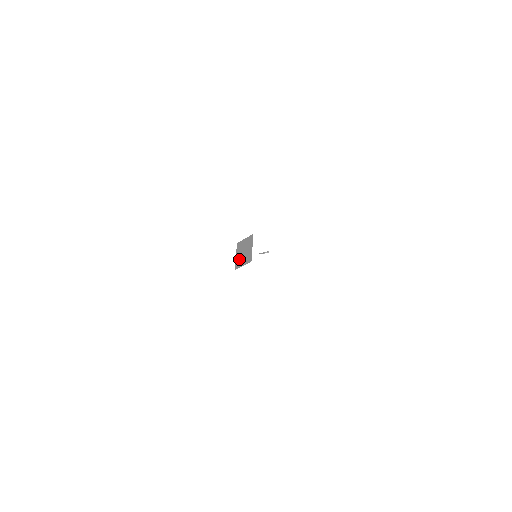
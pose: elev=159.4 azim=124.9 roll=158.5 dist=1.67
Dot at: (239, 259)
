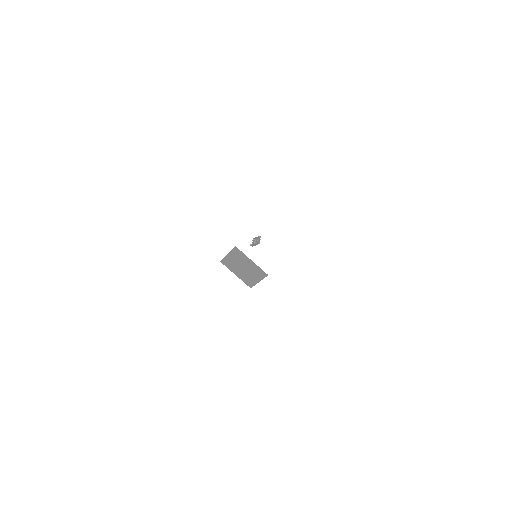
Dot at: (245, 277)
